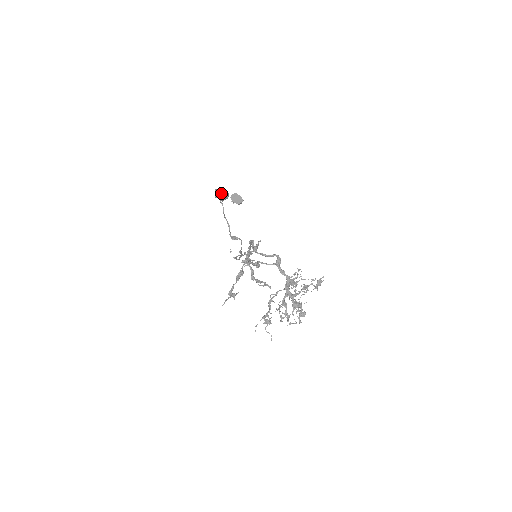
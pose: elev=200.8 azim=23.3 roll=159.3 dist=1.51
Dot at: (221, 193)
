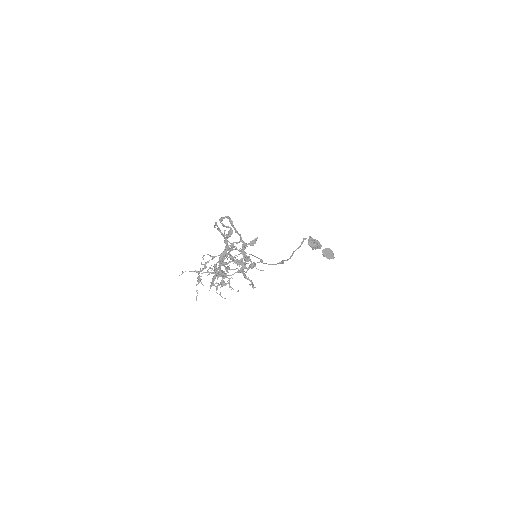
Dot at: (313, 241)
